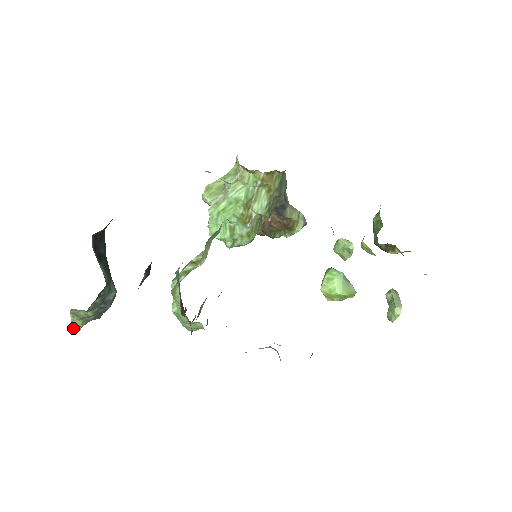
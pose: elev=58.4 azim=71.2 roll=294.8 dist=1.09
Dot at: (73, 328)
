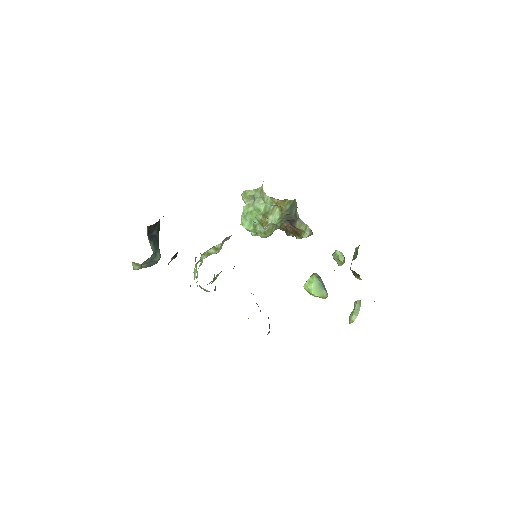
Dot at: (134, 269)
